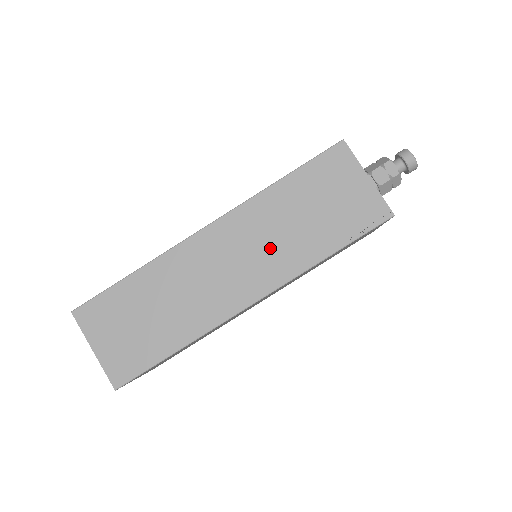
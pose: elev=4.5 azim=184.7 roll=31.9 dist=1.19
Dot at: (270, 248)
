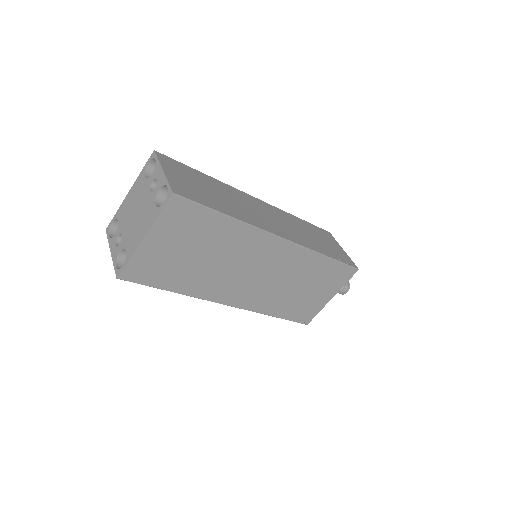
Dot at: (294, 230)
